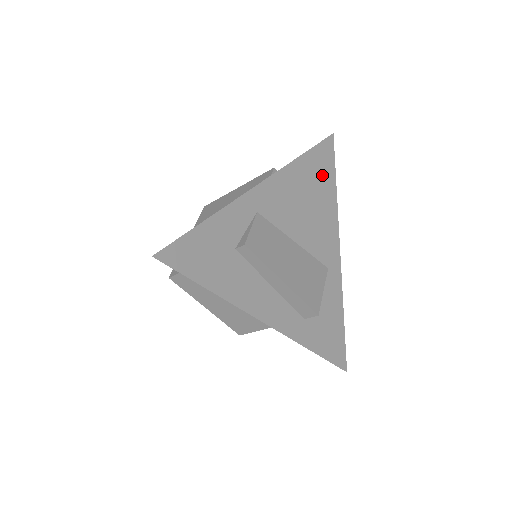
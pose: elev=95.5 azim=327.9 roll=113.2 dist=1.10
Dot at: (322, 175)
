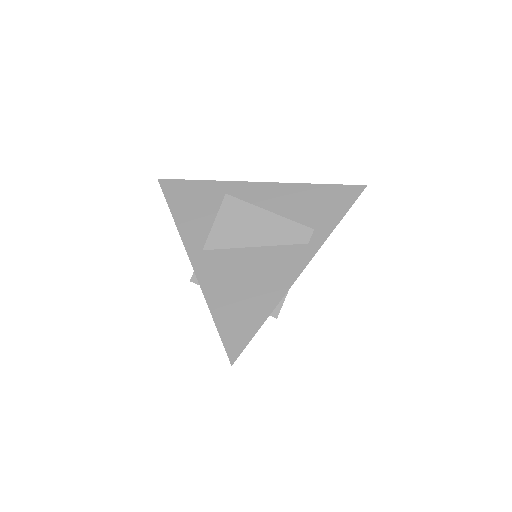
Dot at: occluded
